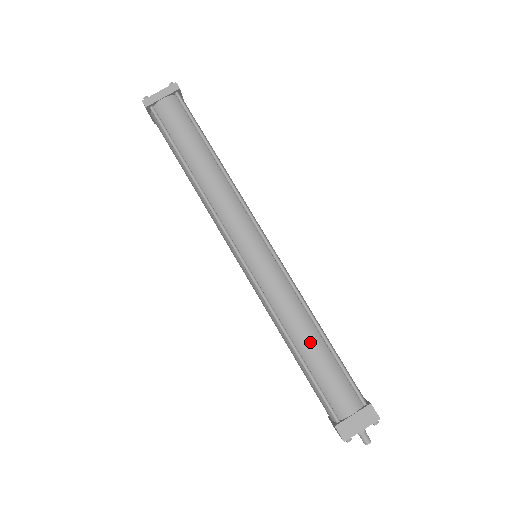
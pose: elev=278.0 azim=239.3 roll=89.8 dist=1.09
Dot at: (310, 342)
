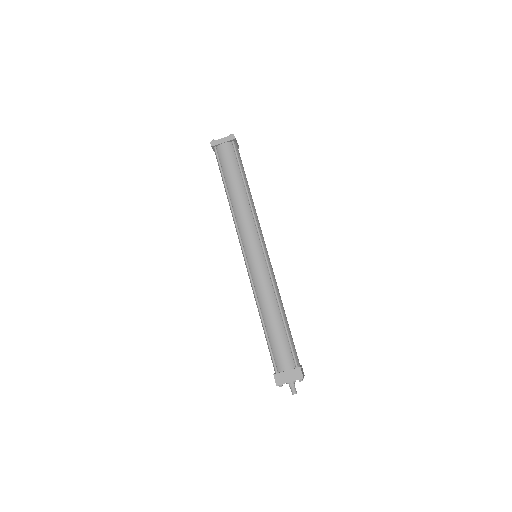
Dot at: (273, 318)
